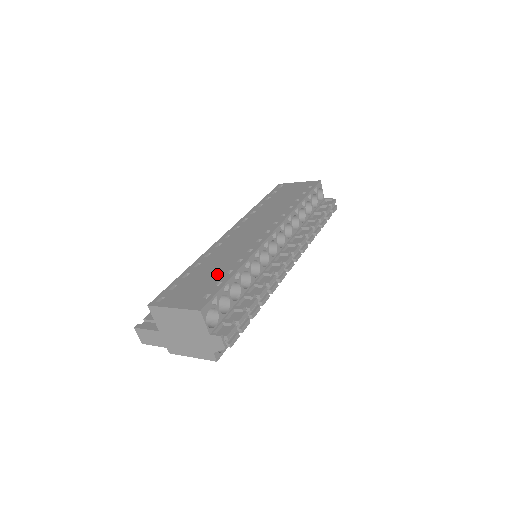
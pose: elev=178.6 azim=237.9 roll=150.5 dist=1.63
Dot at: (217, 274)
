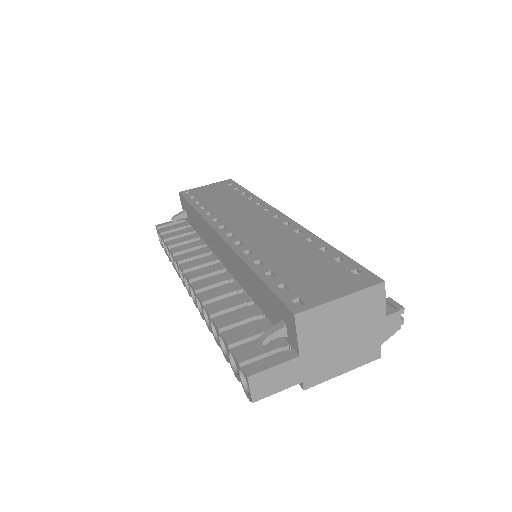
Dot at: (314, 256)
